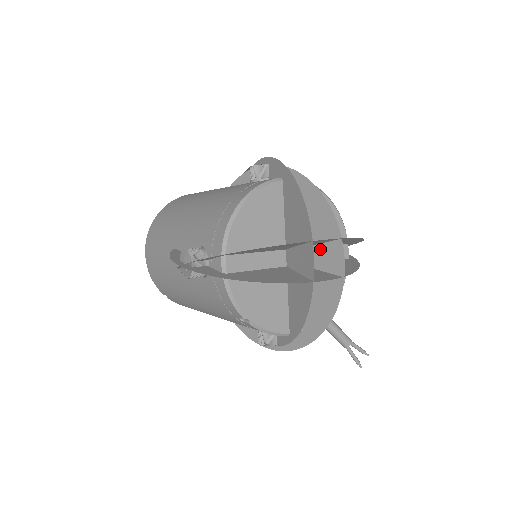
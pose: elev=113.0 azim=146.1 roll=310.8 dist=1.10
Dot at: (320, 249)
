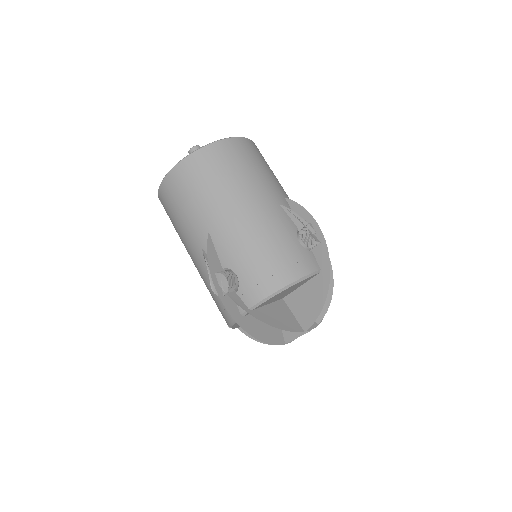
Dot at: occluded
